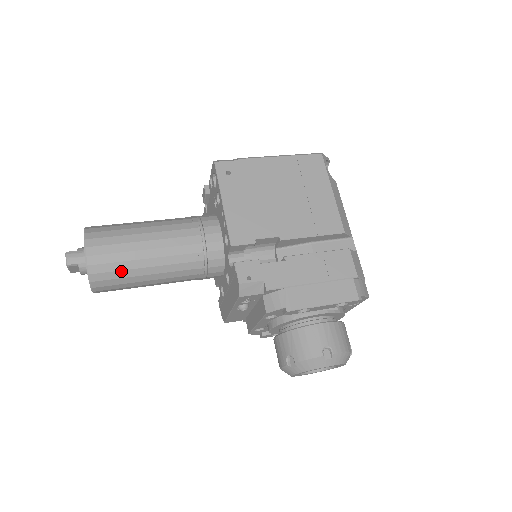
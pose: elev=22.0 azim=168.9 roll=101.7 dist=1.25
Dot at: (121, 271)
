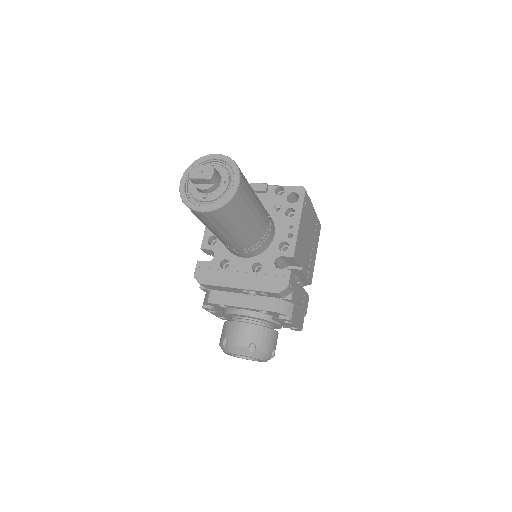
Dot at: (235, 217)
